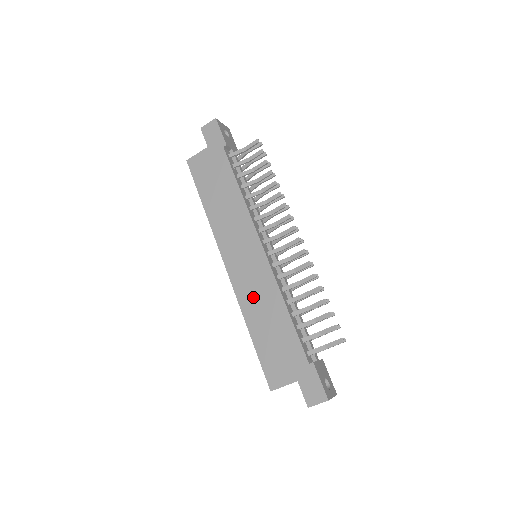
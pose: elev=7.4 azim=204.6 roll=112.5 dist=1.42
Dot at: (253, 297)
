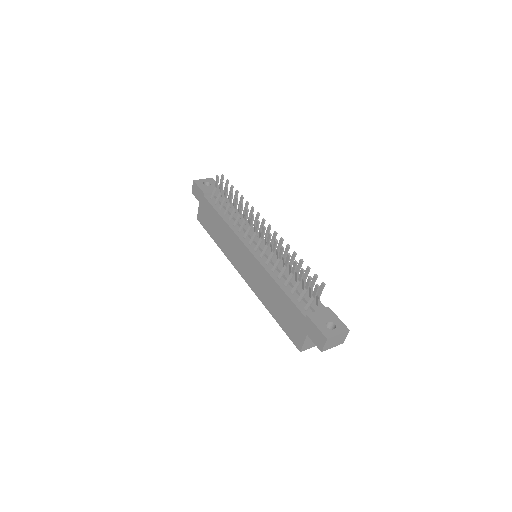
Dot at: (261, 288)
